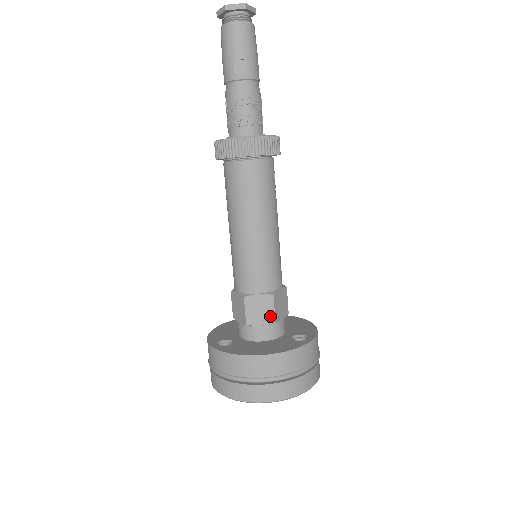
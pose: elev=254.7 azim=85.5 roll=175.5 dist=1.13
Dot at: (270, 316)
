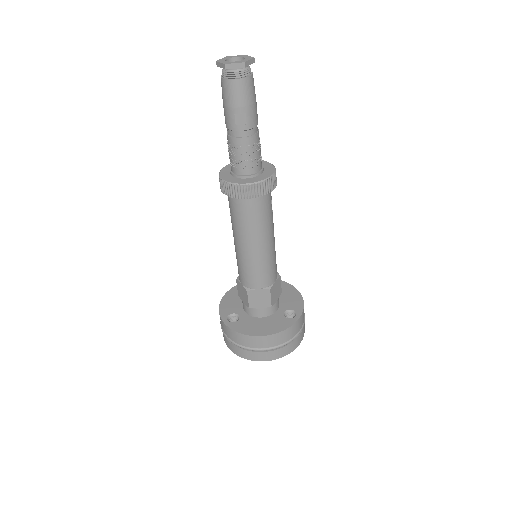
Dot at: (267, 302)
